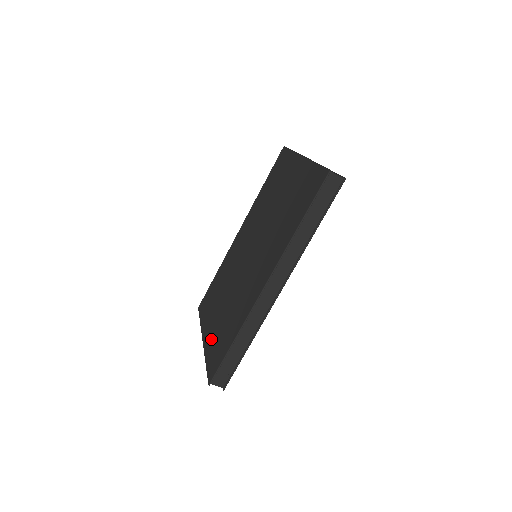
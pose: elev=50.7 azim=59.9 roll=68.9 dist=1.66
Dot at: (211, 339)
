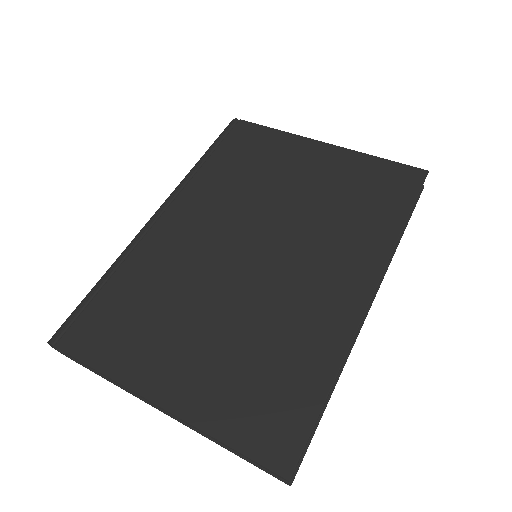
Dot at: (211, 395)
